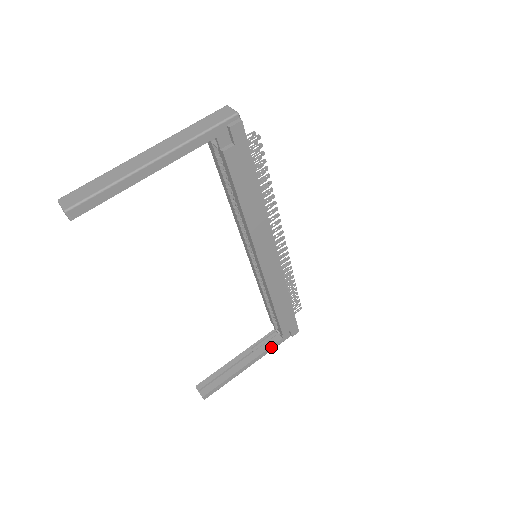
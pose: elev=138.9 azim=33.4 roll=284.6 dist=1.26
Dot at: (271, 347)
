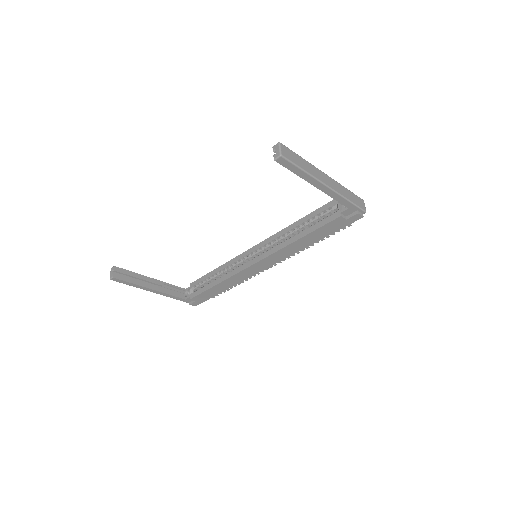
Dot at: (175, 296)
